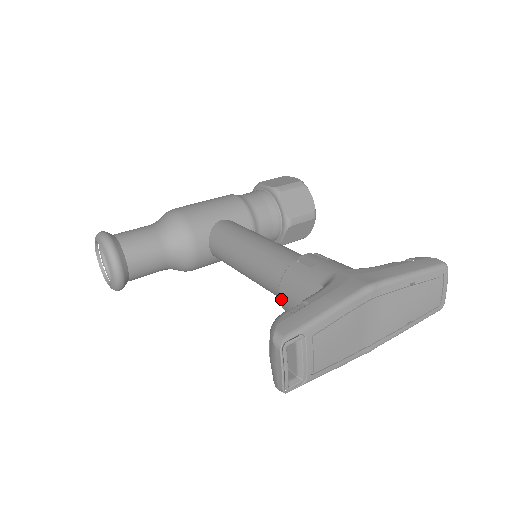
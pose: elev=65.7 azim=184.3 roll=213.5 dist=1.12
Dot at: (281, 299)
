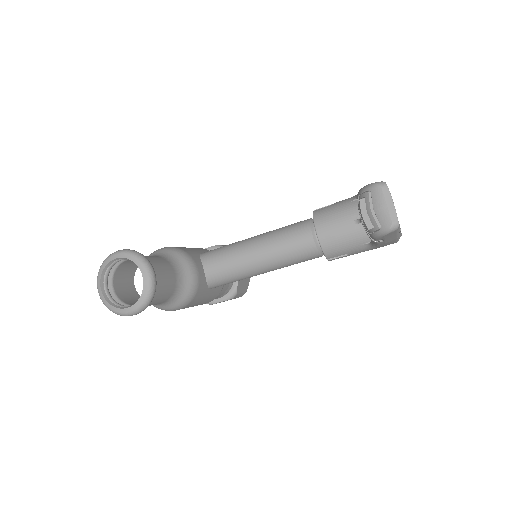
Dot at: (321, 235)
